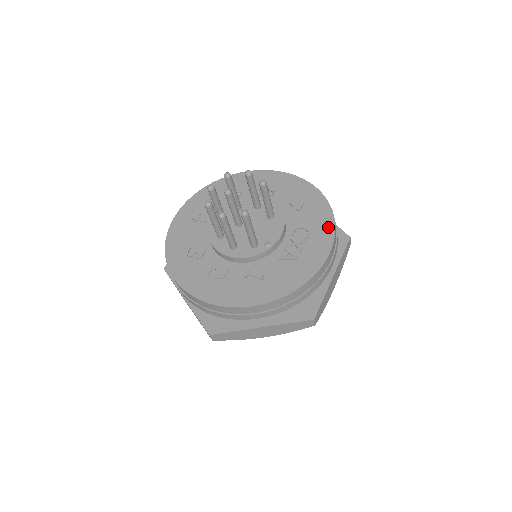
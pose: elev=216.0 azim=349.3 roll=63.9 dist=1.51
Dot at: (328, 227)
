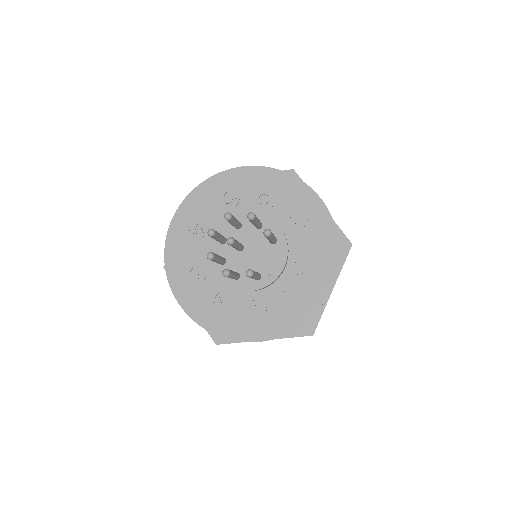
Dot at: (332, 255)
